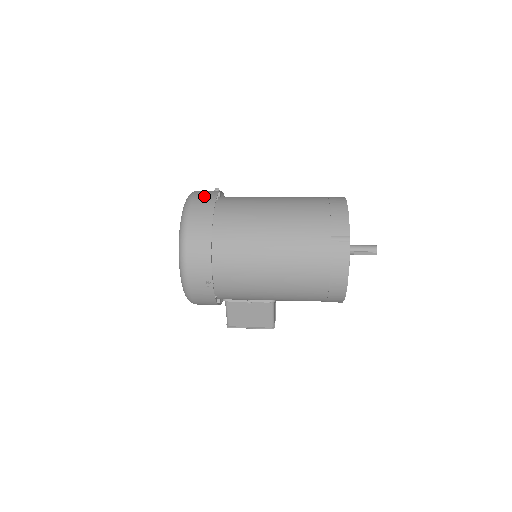
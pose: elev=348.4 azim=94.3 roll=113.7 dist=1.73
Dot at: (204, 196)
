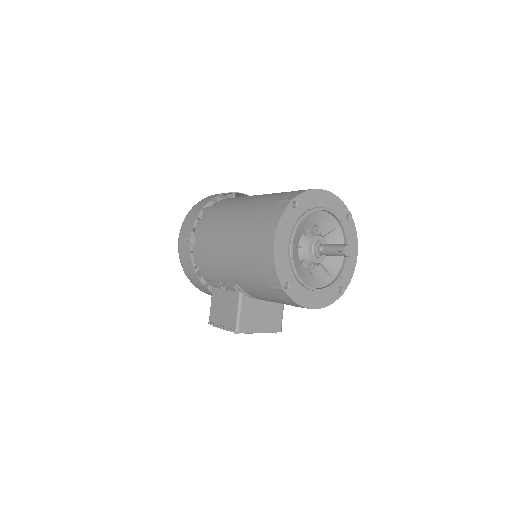
Dot at: (237, 194)
